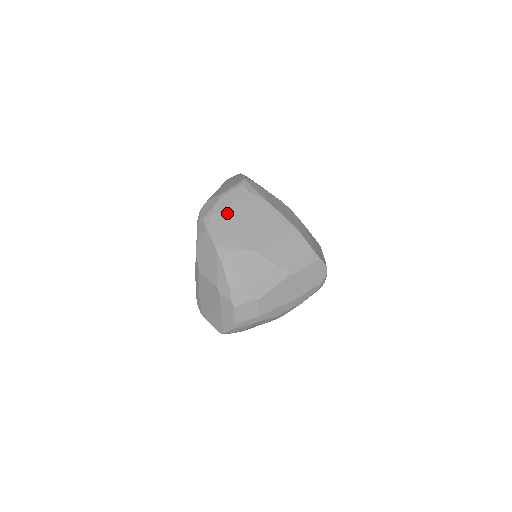
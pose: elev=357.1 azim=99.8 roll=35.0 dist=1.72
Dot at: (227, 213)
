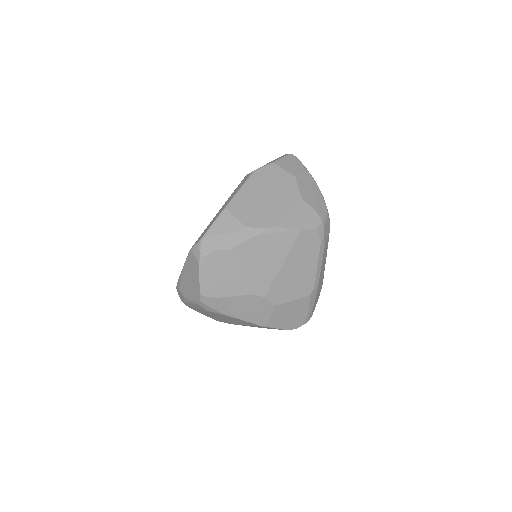
Dot at: occluded
